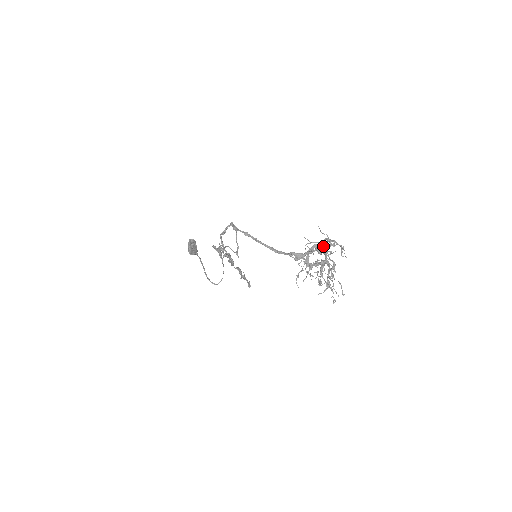
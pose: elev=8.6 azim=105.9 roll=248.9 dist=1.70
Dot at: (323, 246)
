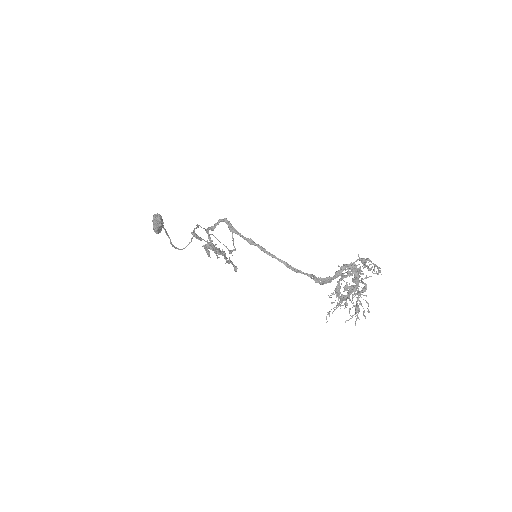
Dot at: (358, 271)
